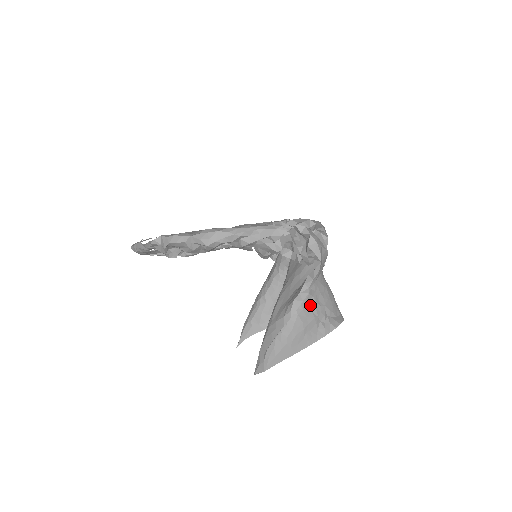
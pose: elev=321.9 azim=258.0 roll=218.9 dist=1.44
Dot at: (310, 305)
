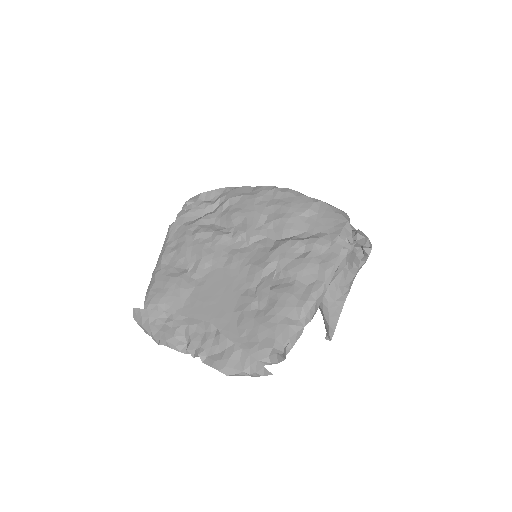
Dot at: occluded
